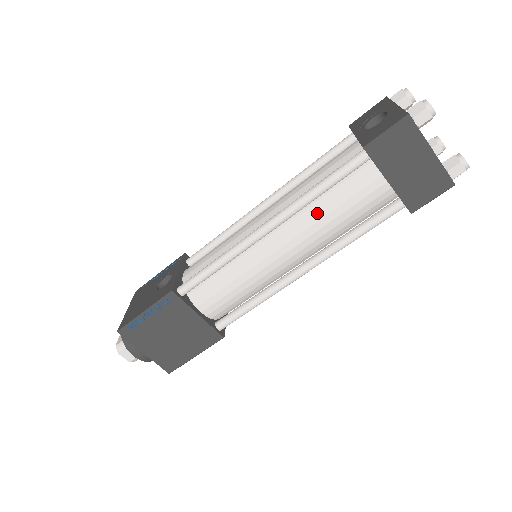
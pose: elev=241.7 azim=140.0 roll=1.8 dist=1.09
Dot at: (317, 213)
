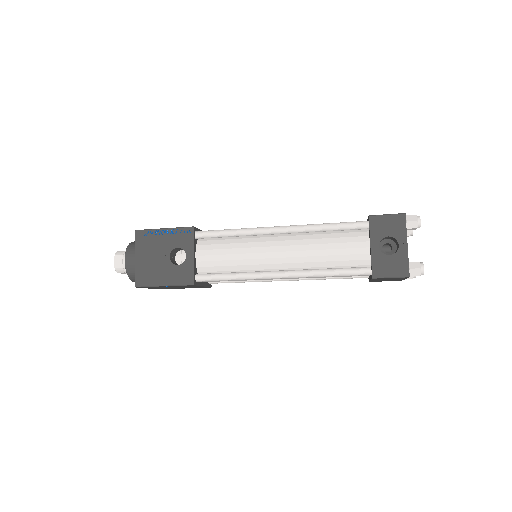
Dot at: occluded
